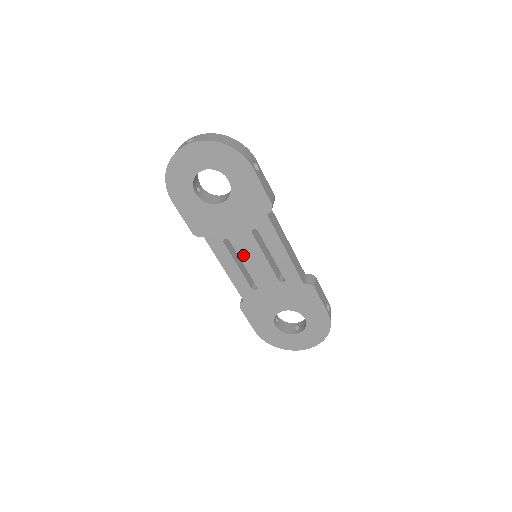
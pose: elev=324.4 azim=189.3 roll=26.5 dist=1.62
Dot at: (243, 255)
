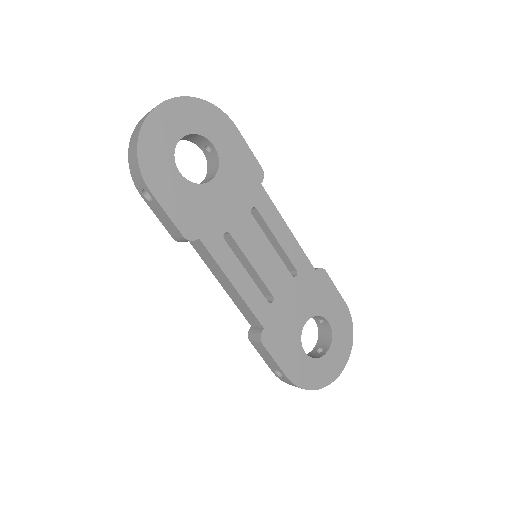
Dot at: (249, 251)
